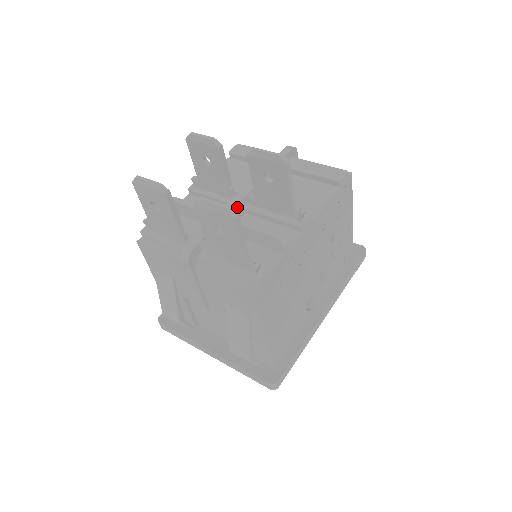
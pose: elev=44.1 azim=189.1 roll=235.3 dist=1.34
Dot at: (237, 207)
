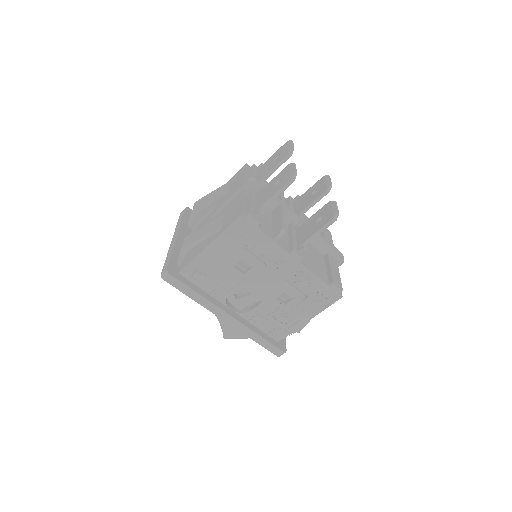
Dot at: (291, 215)
